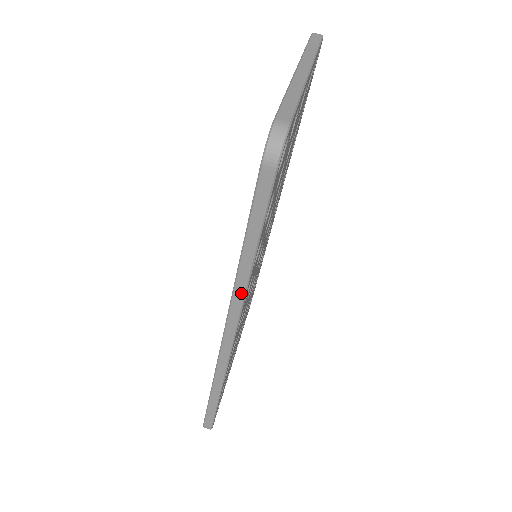
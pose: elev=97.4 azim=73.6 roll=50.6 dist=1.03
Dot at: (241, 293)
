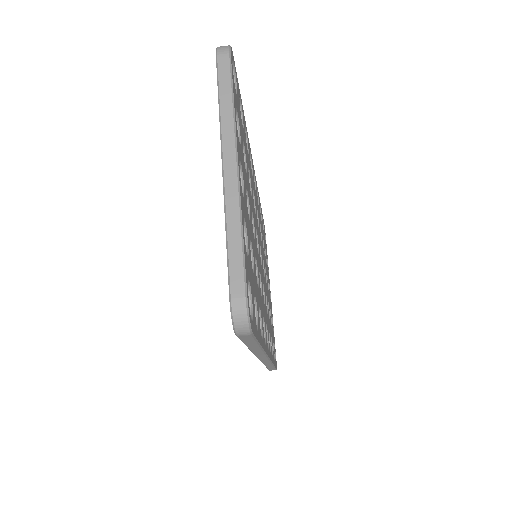
Dot at: (261, 353)
